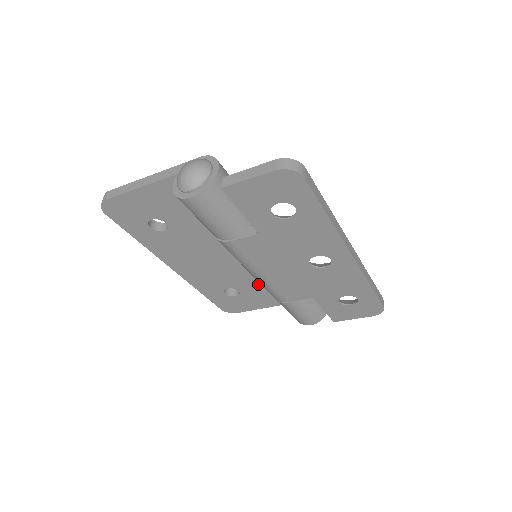
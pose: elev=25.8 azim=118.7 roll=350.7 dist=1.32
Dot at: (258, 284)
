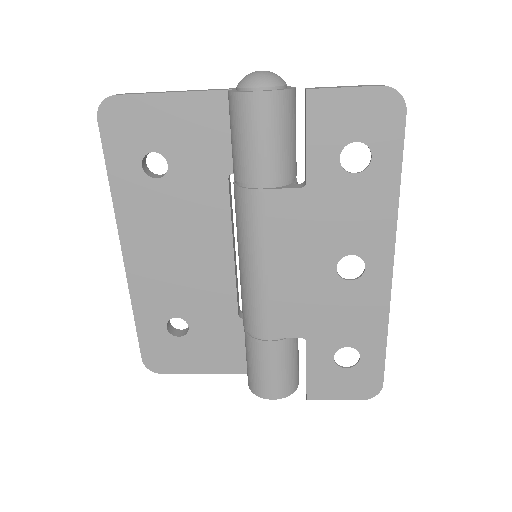
Dot at: (221, 321)
